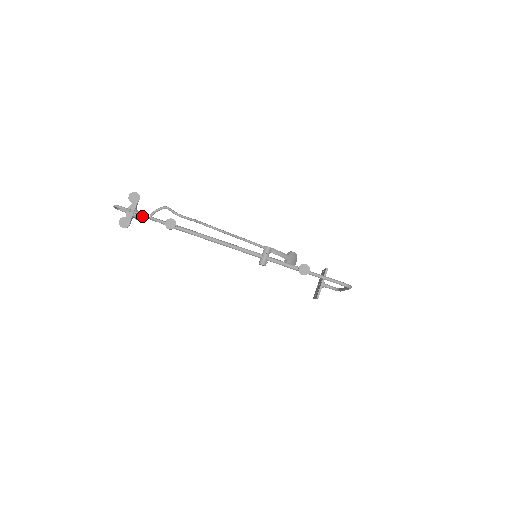
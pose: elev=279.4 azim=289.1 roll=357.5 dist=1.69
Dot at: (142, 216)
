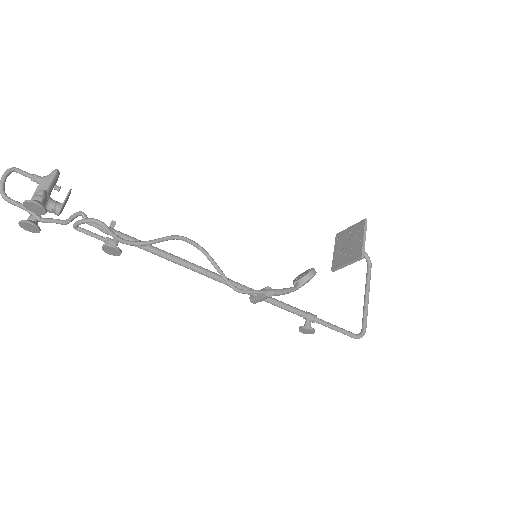
Dot at: (60, 213)
